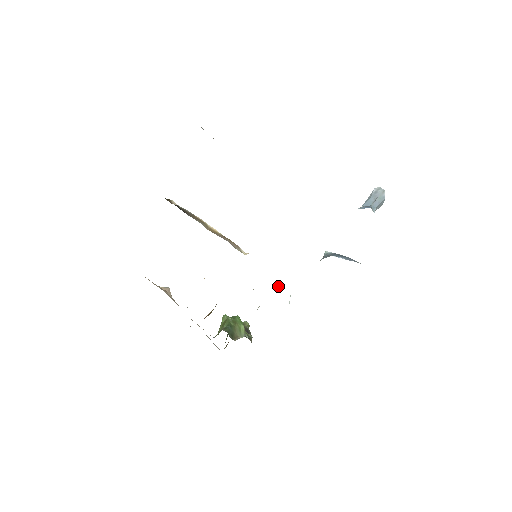
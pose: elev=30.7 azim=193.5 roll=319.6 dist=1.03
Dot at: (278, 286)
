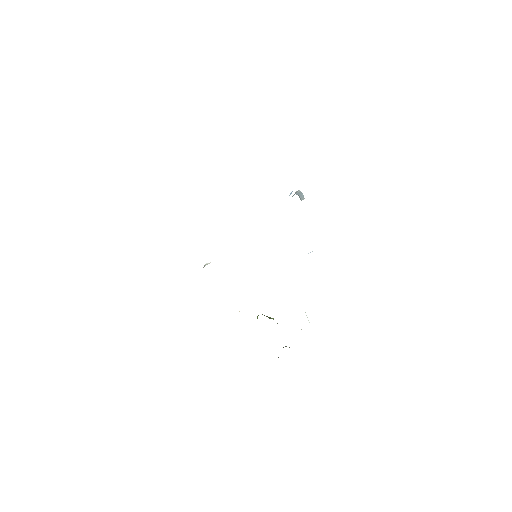
Dot at: occluded
